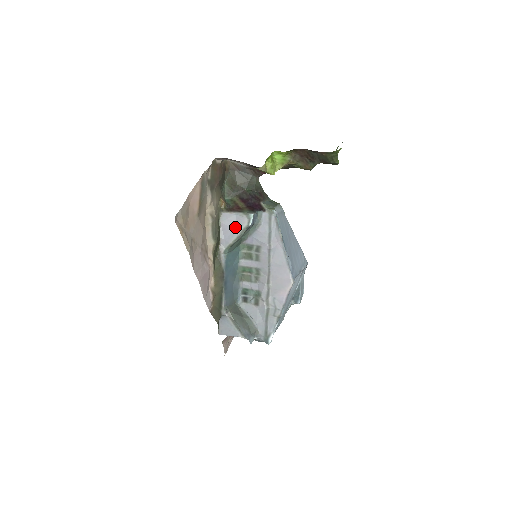
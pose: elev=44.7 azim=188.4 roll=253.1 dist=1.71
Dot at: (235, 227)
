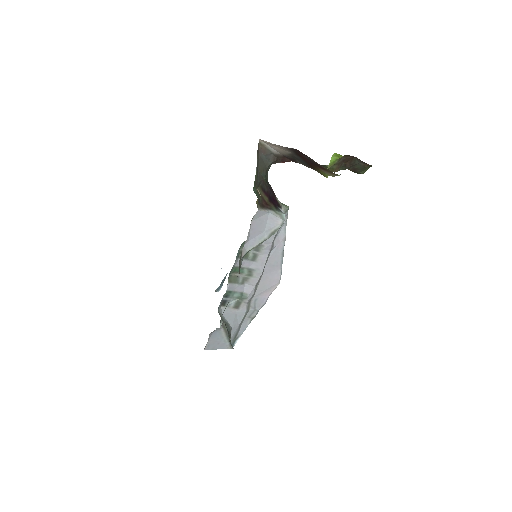
Dot at: (265, 228)
